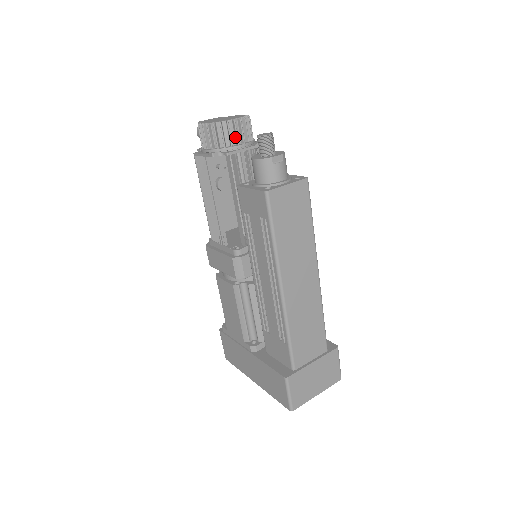
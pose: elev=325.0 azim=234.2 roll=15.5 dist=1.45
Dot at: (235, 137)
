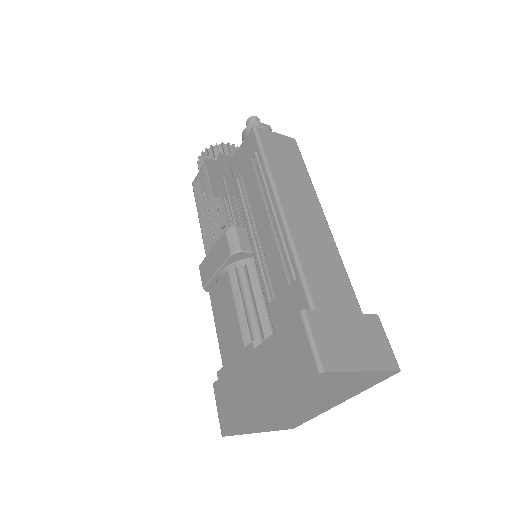
Dot at: (229, 154)
